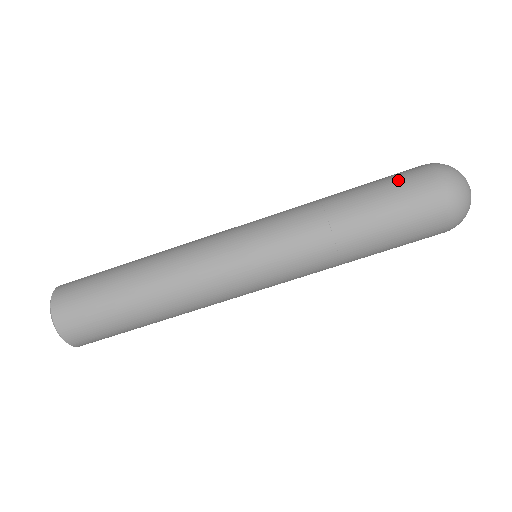
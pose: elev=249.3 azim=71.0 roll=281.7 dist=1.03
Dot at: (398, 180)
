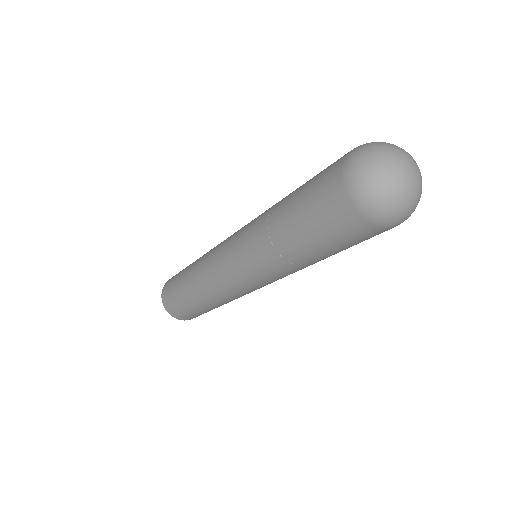
Dot at: (316, 190)
